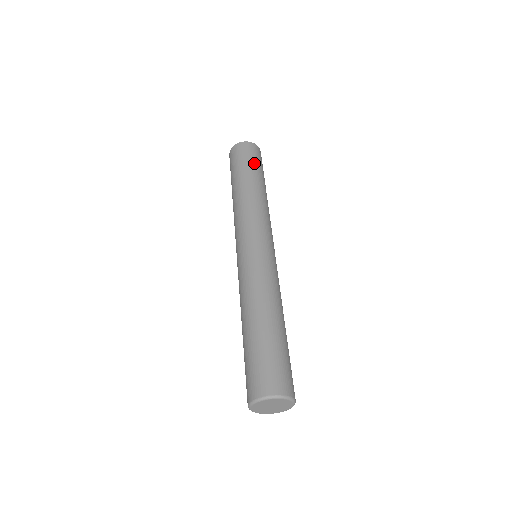
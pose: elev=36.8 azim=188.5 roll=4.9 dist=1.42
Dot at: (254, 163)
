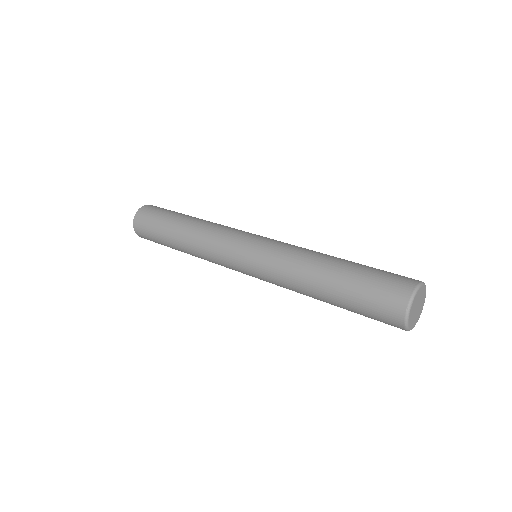
Dot at: occluded
